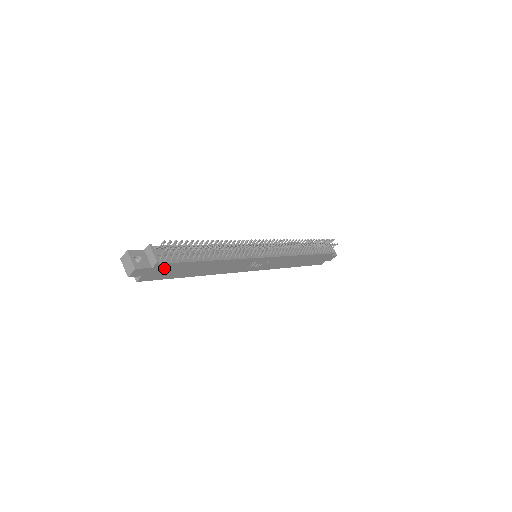
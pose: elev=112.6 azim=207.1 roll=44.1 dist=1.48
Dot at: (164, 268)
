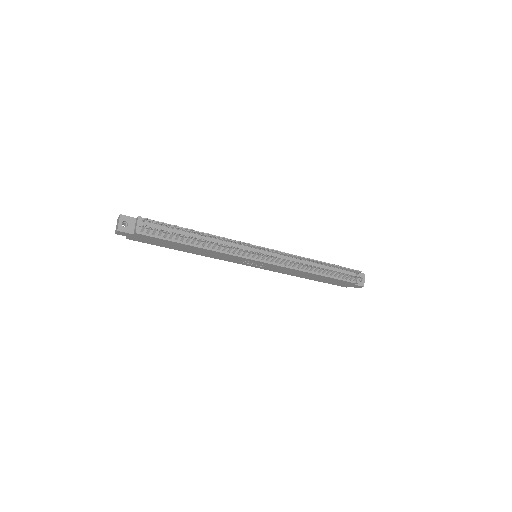
Dot at: (146, 238)
